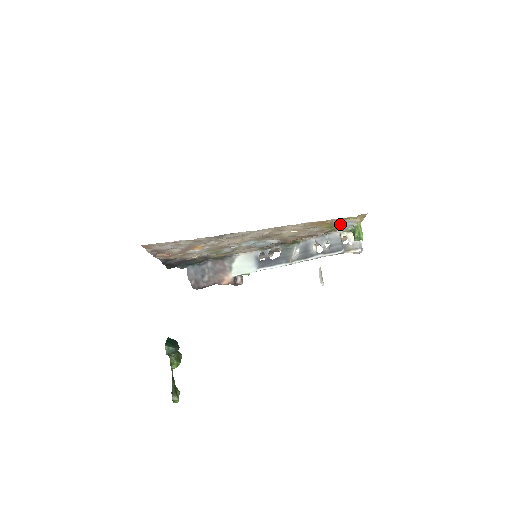
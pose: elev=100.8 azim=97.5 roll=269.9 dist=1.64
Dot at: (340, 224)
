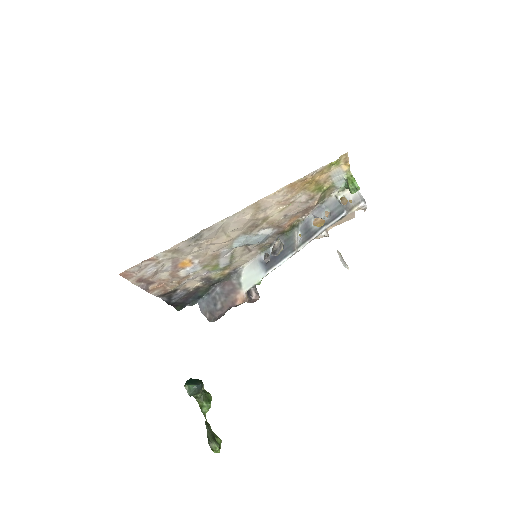
Dot at: (328, 182)
